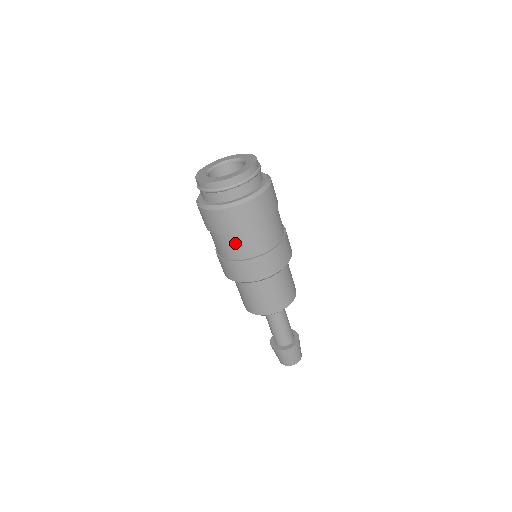
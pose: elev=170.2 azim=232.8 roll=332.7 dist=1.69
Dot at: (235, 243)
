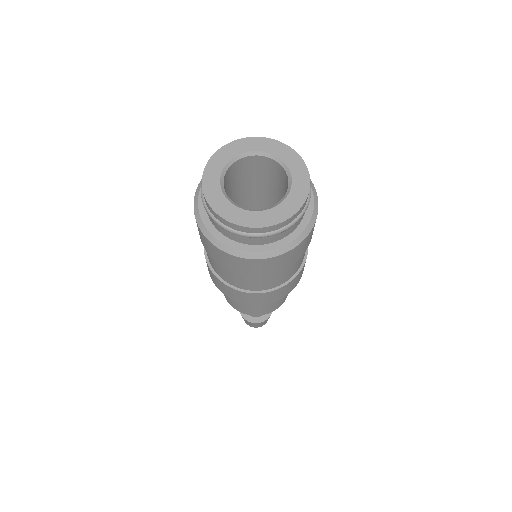
Dot at: (232, 275)
